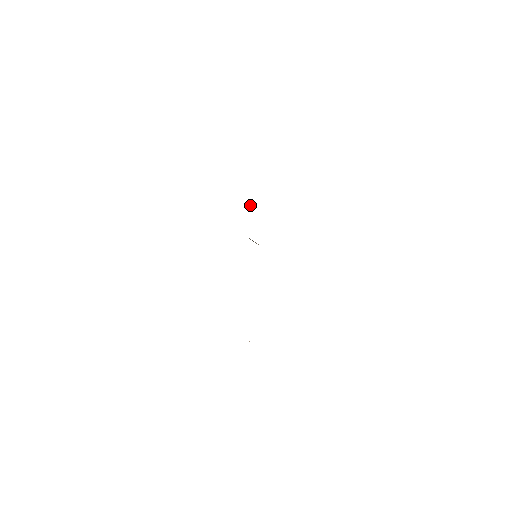
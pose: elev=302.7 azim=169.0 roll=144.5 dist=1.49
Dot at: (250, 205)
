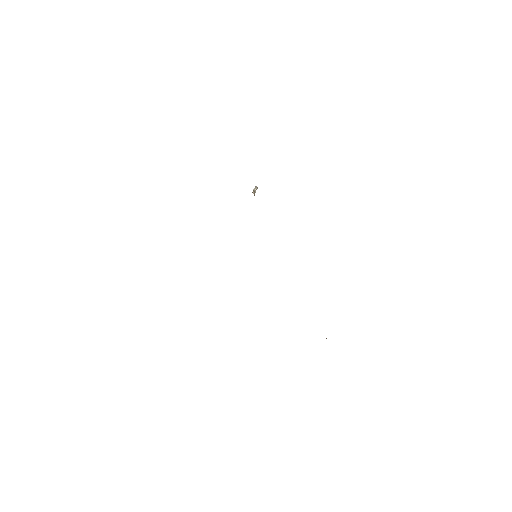
Dot at: (254, 191)
